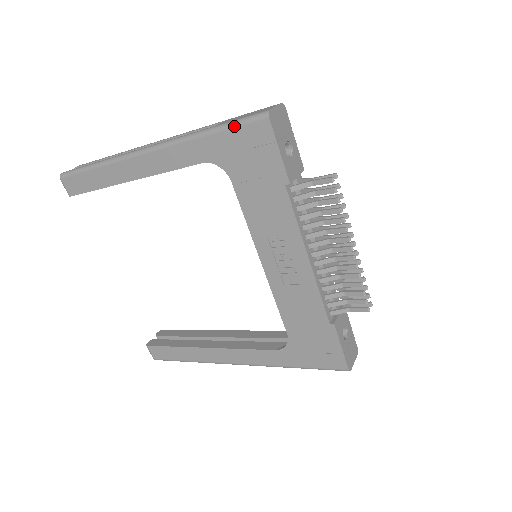
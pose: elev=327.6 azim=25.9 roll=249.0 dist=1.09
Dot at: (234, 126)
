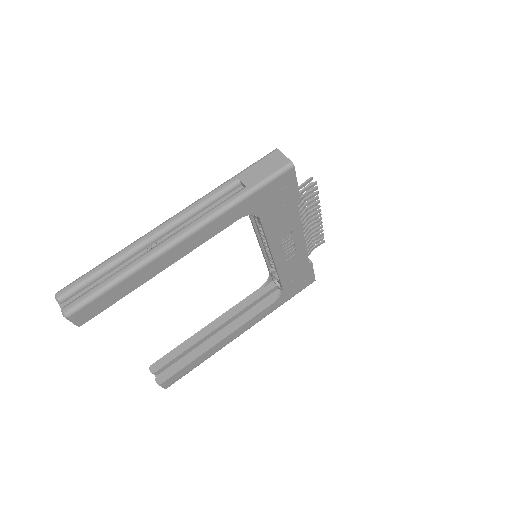
Dot at: (269, 183)
